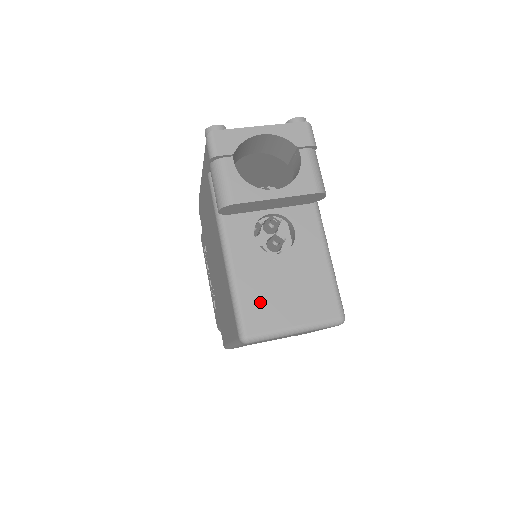
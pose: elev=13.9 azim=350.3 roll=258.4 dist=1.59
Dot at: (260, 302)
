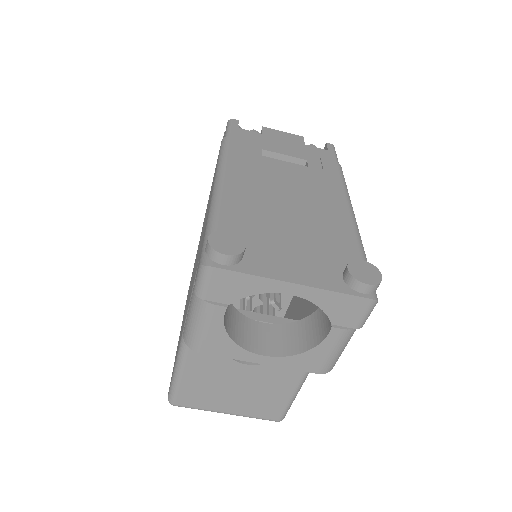
Dot at: (201, 390)
